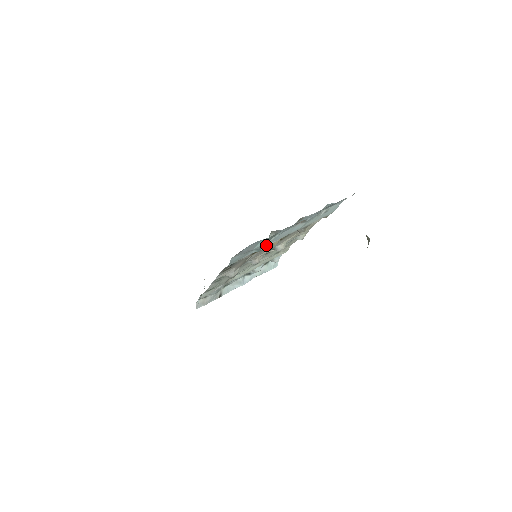
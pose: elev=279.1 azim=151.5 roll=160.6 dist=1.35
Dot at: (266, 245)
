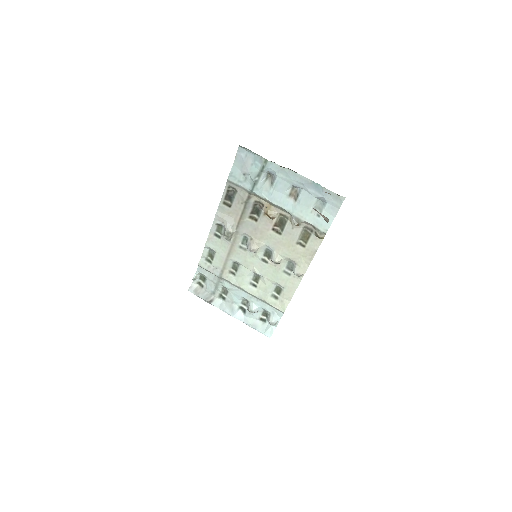
Dot at: (261, 194)
